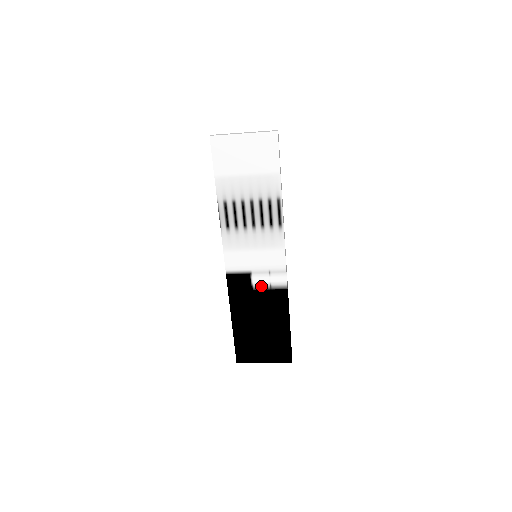
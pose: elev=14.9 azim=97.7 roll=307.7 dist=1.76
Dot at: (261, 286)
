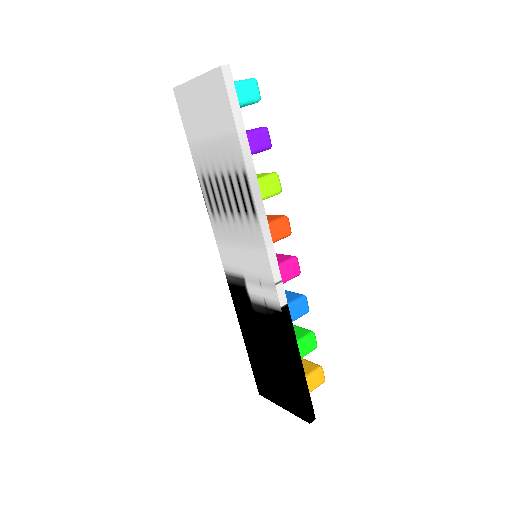
Dot at: (257, 300)
